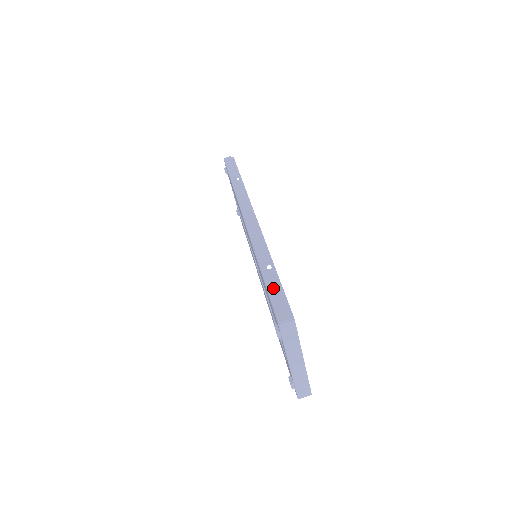
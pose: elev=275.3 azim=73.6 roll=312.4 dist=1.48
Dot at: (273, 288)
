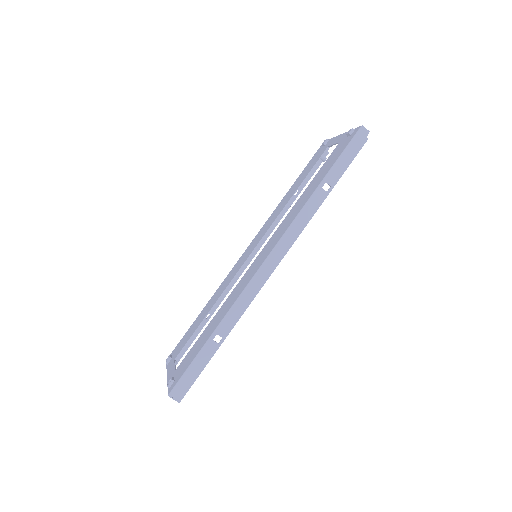
Dot at: (198, 364)
